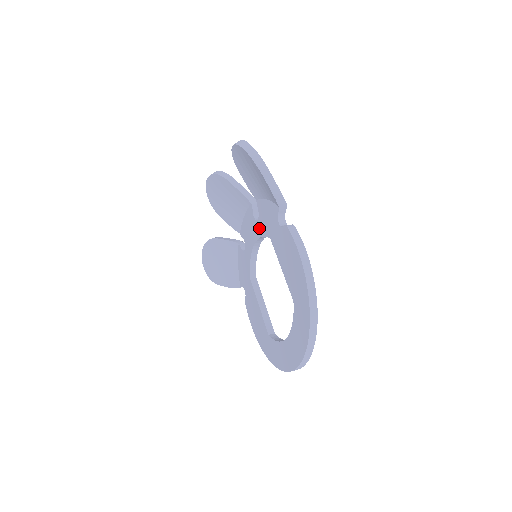
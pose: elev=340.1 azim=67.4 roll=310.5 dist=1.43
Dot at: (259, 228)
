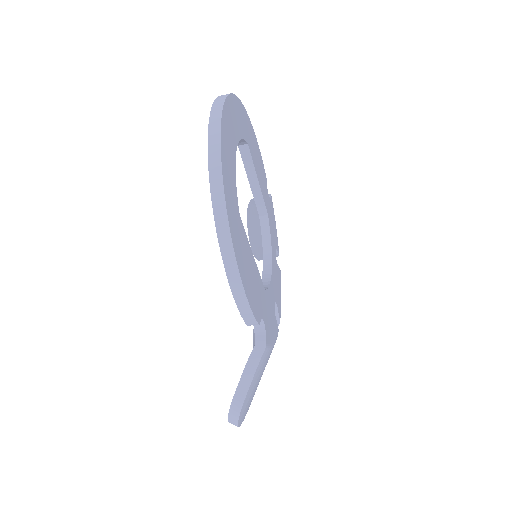
Dot at: occluded
